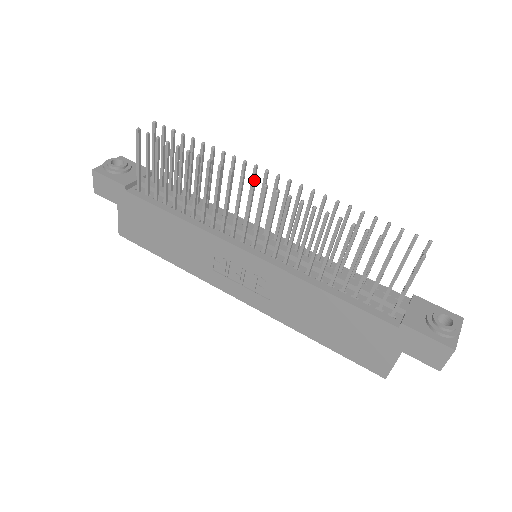
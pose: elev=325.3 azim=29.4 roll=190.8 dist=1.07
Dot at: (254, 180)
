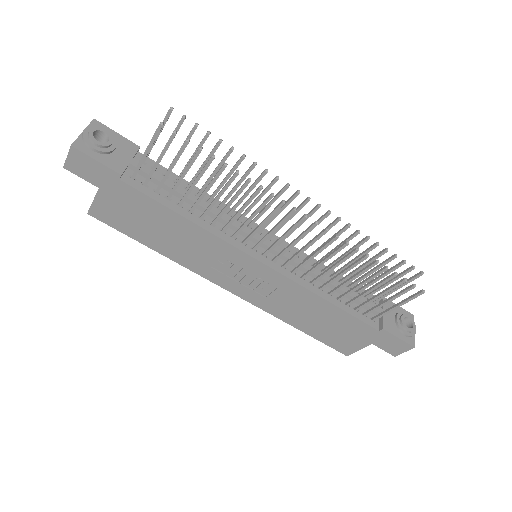
Dot at: occluded
